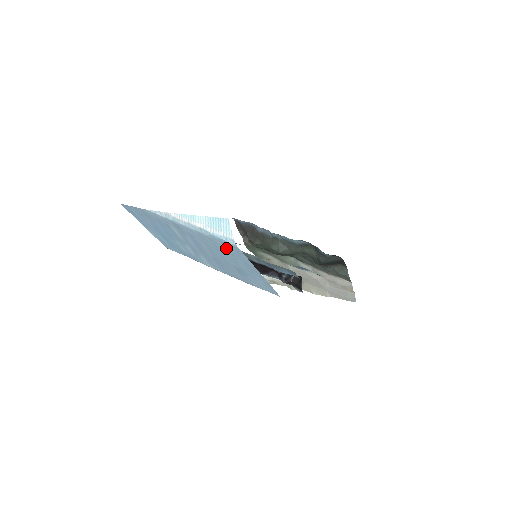
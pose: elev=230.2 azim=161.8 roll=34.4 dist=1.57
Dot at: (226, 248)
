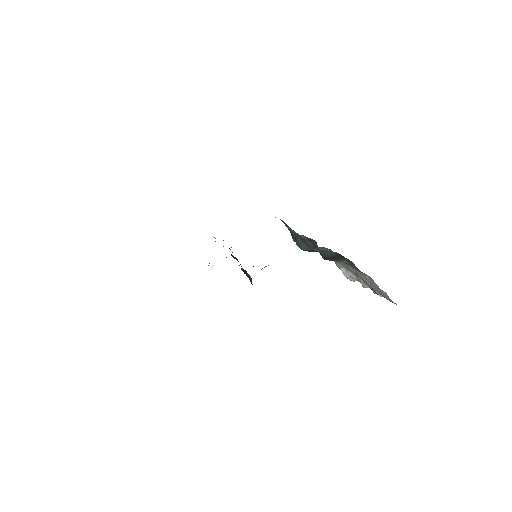
Dot at: occluded
